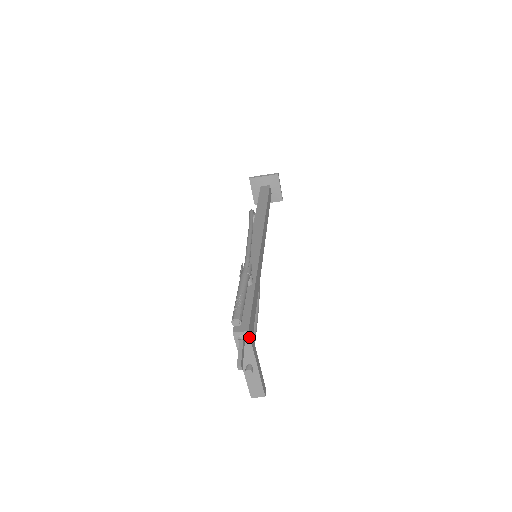
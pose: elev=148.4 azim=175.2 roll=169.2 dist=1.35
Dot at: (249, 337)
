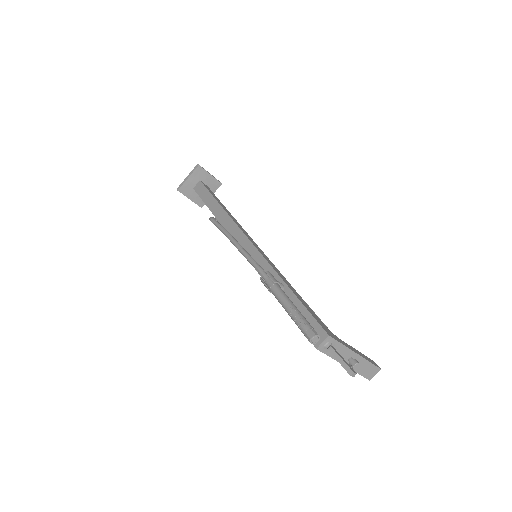
Dot at: (333, 339)
